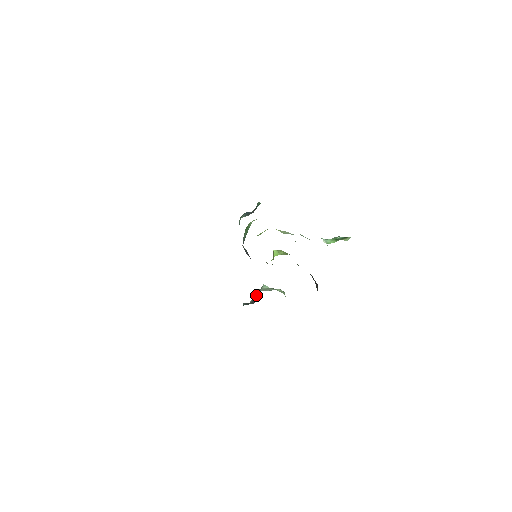
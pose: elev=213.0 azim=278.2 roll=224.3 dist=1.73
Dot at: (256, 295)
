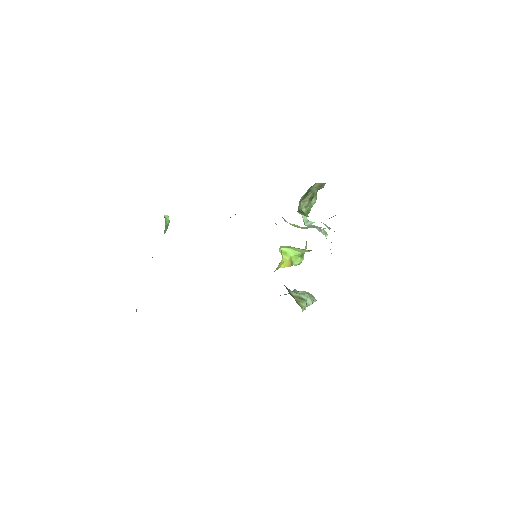
Dot at: occluded
